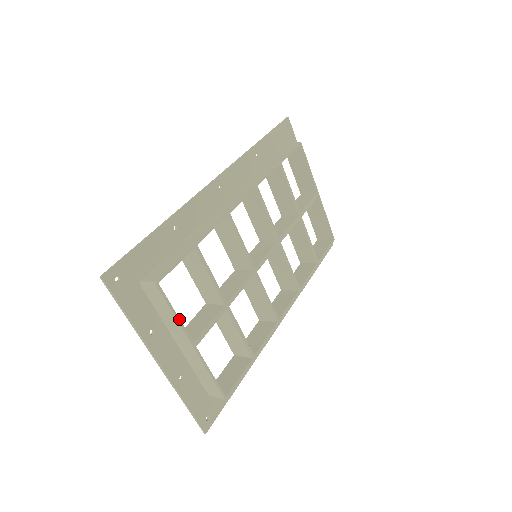
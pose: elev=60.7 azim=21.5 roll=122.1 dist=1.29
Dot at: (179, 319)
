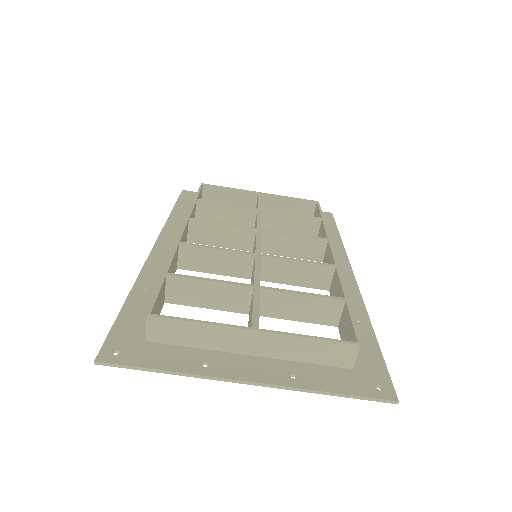
Dot at: (209, 322)
